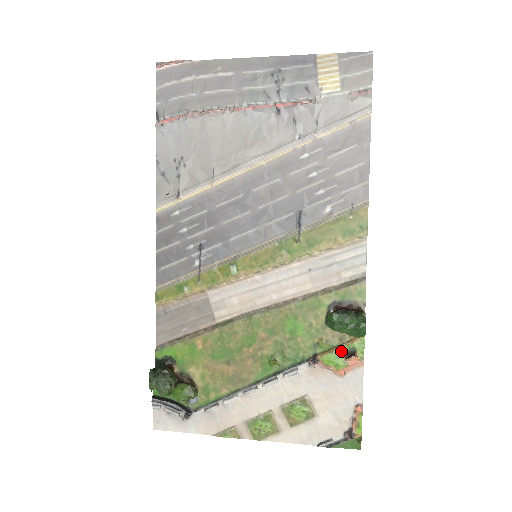
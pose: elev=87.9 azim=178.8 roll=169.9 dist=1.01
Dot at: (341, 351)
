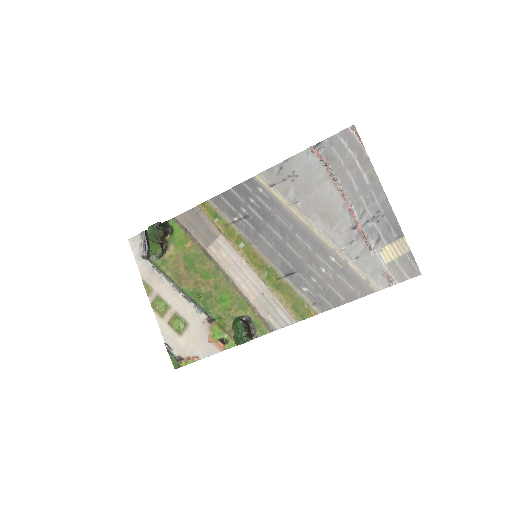
Dot at: (223, 335)
